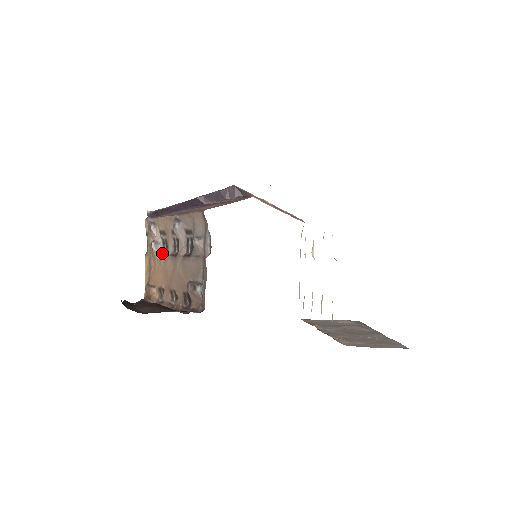
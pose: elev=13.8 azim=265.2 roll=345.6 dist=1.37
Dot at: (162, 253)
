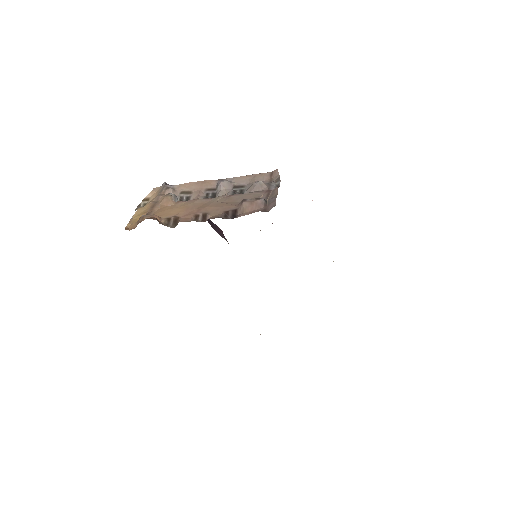
Dot at: occluded
